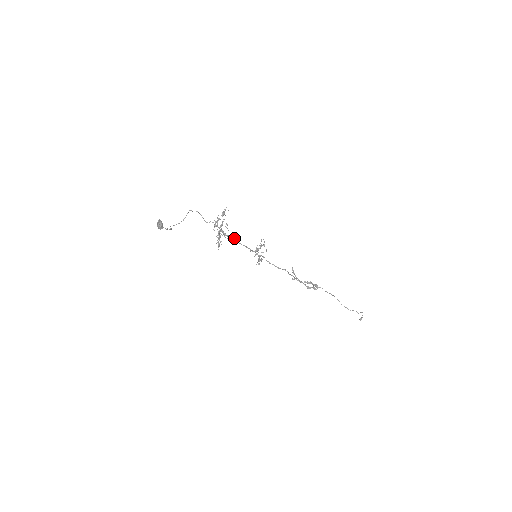
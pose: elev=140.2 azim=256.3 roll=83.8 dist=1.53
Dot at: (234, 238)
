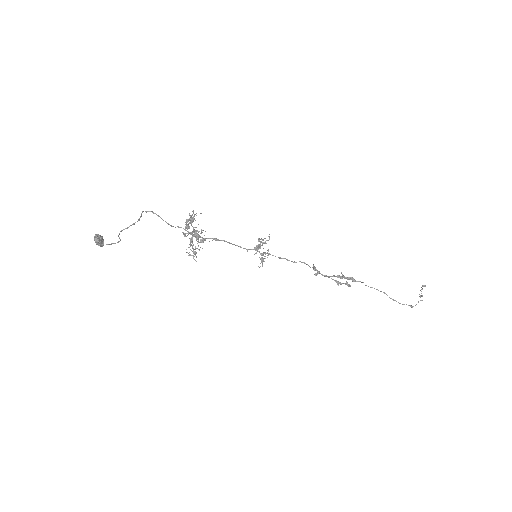
Dot at: (218, 240)
